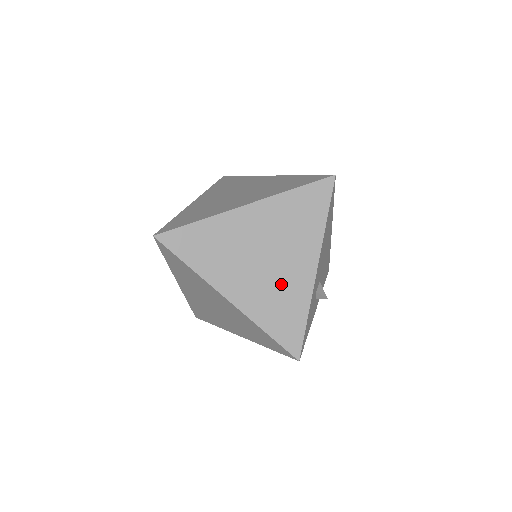
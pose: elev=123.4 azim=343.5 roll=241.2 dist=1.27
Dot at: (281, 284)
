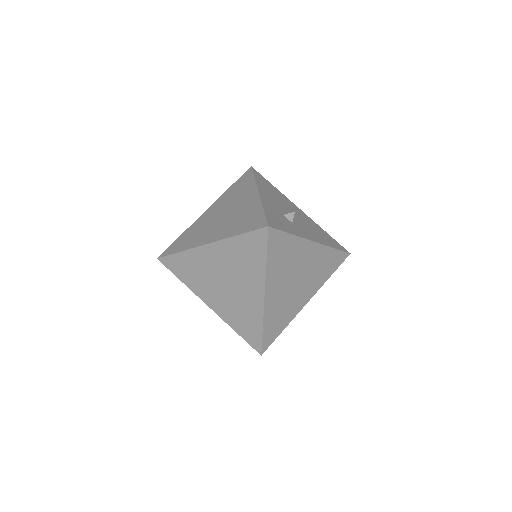
Dot at: (238, 214)
